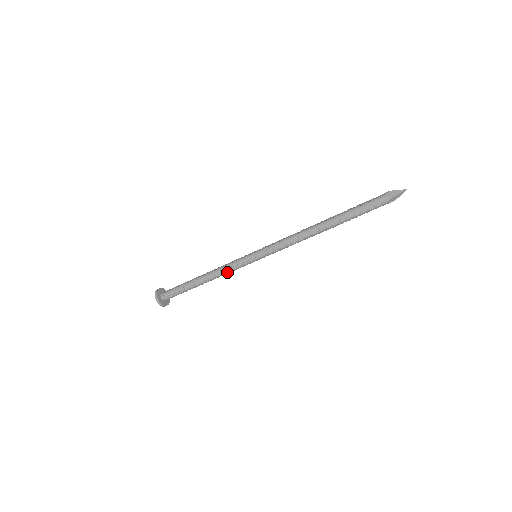
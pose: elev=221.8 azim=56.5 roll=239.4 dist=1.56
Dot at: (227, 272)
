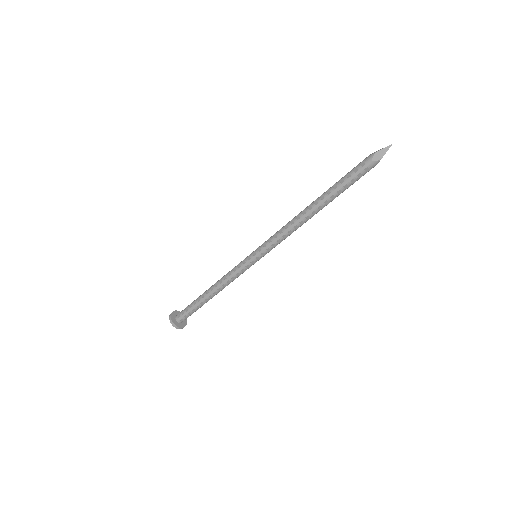
Dot at: occluded
